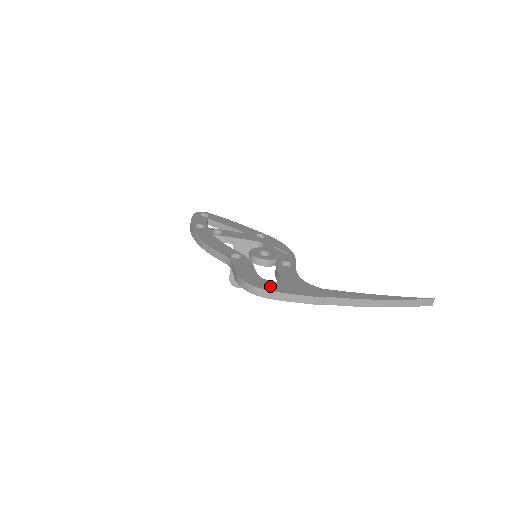
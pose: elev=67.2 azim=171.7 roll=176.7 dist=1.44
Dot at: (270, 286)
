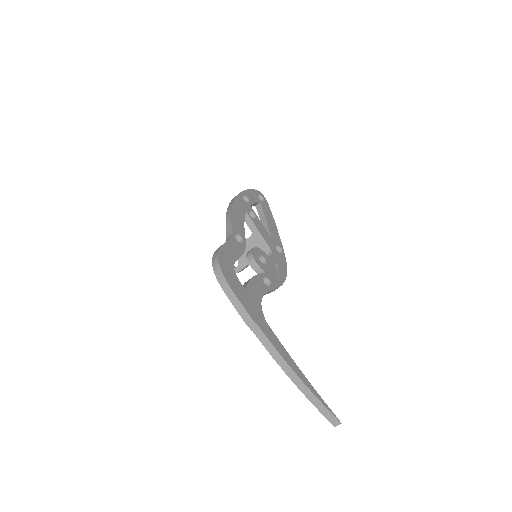
Dot at: (231, 277)
